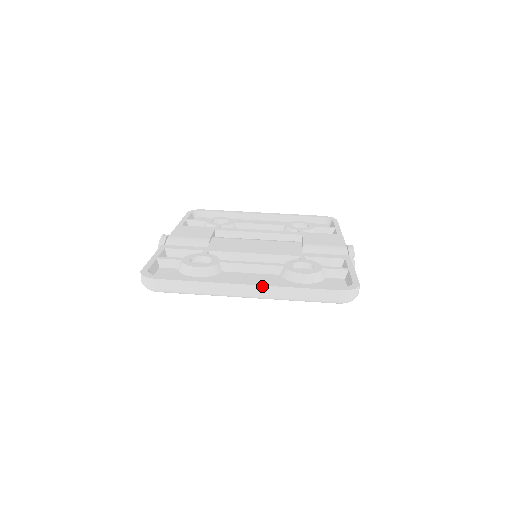
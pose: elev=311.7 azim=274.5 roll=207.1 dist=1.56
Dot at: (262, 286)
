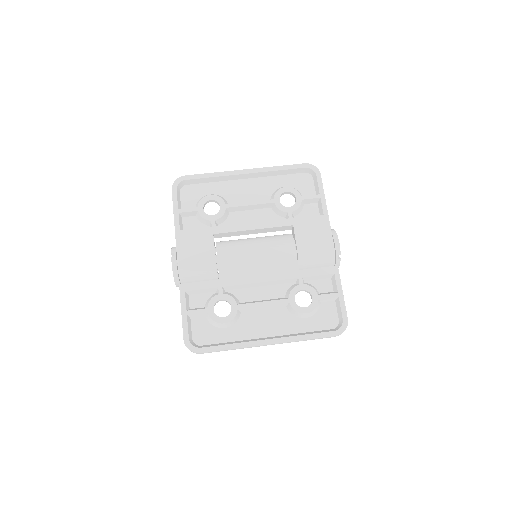
Dot at: (279, 343)
